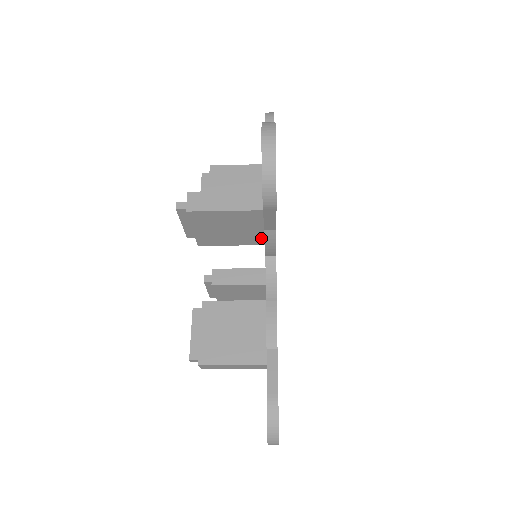
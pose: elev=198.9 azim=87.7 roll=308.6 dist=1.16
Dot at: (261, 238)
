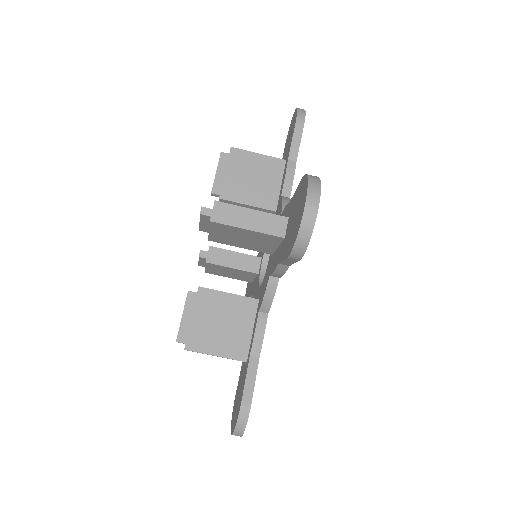
Dot at: (275, 200)
